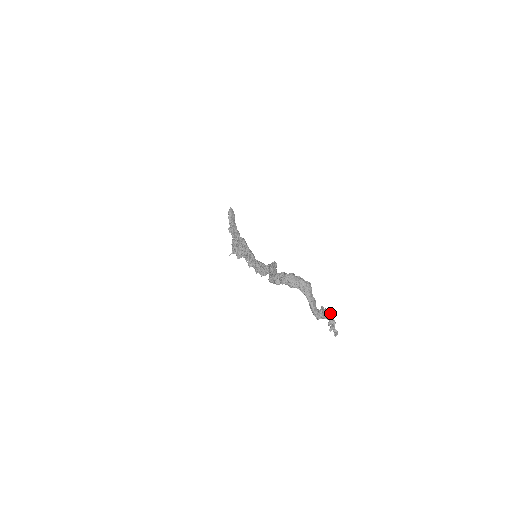
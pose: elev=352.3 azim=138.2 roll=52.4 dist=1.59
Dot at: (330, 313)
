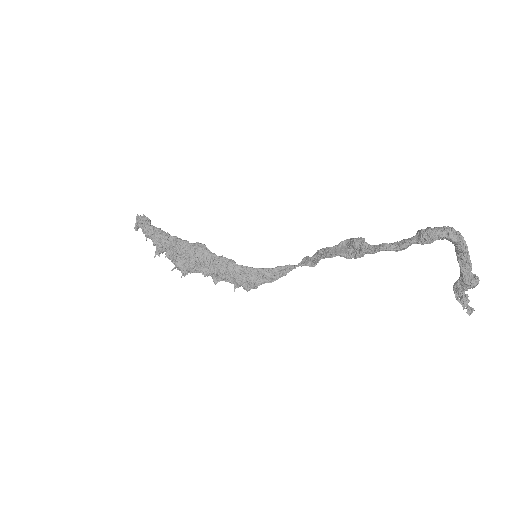
Dot at: (456, 288)
